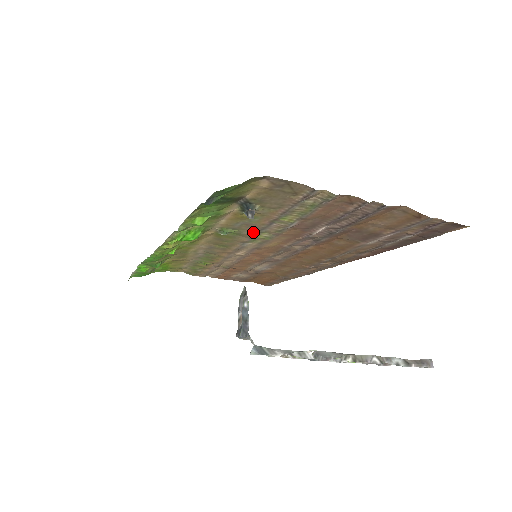
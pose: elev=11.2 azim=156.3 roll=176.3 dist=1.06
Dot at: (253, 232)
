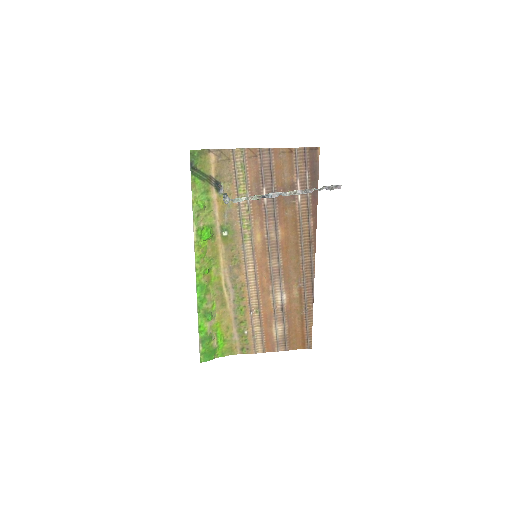
Dot at: (238, 222)
